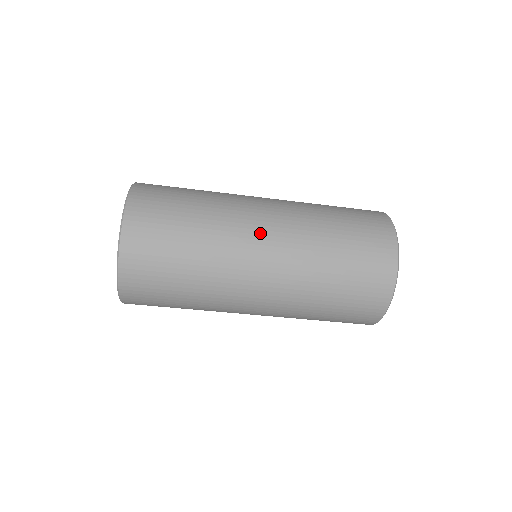
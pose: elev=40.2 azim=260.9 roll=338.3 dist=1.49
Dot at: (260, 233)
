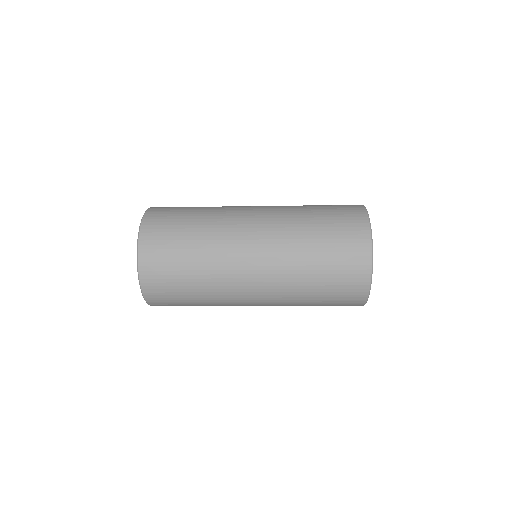
Dot at: (249, 227)
